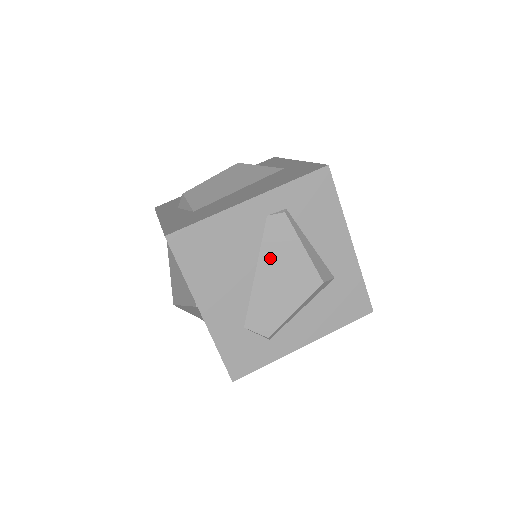
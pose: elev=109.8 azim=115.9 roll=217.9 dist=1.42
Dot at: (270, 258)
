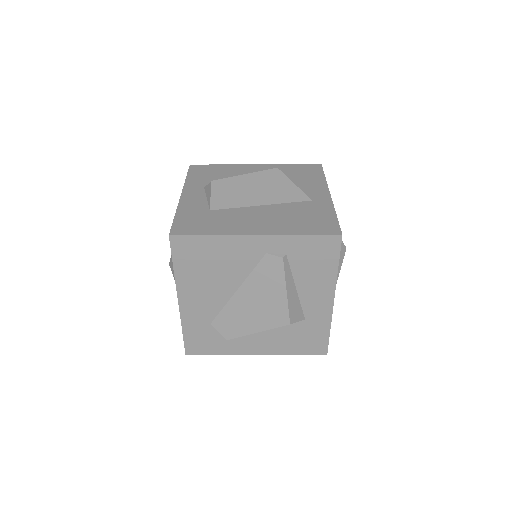
Dot at: (254, 286)
